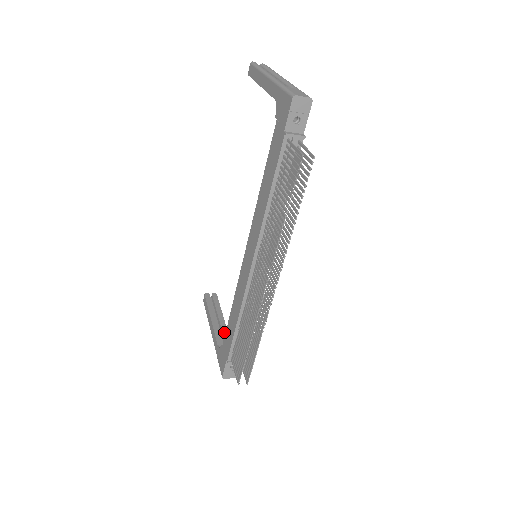
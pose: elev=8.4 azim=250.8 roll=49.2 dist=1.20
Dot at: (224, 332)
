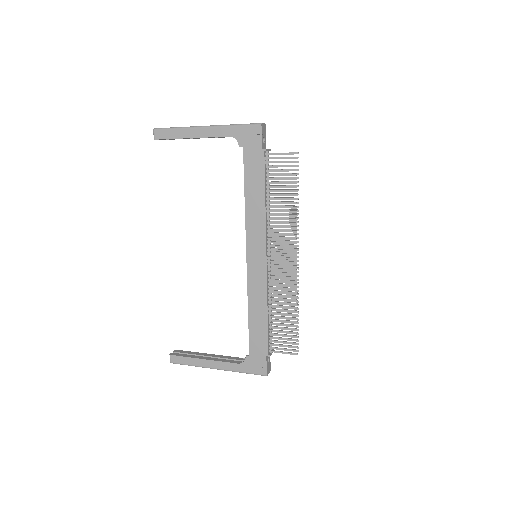
Dot at: (225, 357)
